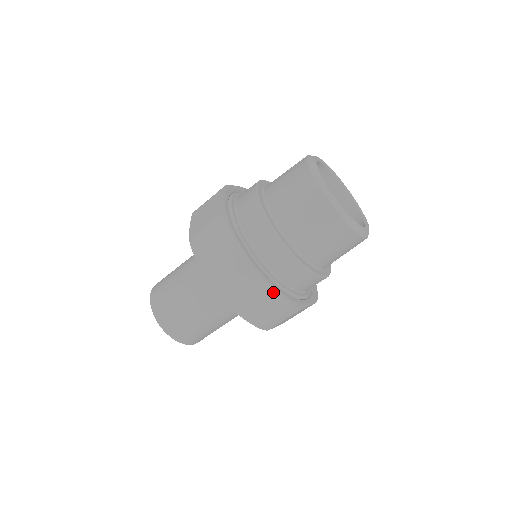
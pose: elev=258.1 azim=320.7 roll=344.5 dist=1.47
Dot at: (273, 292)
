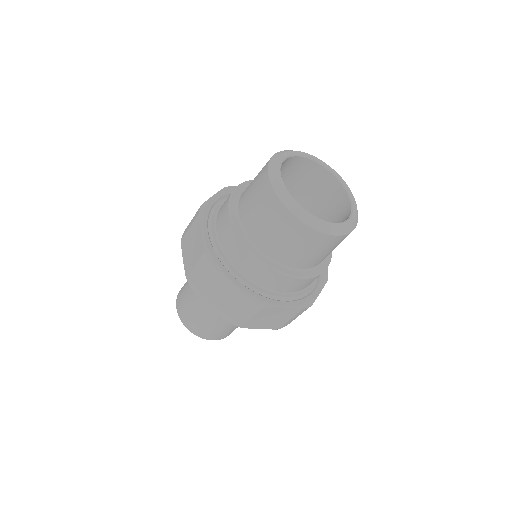
Dot at: (226, 281)
